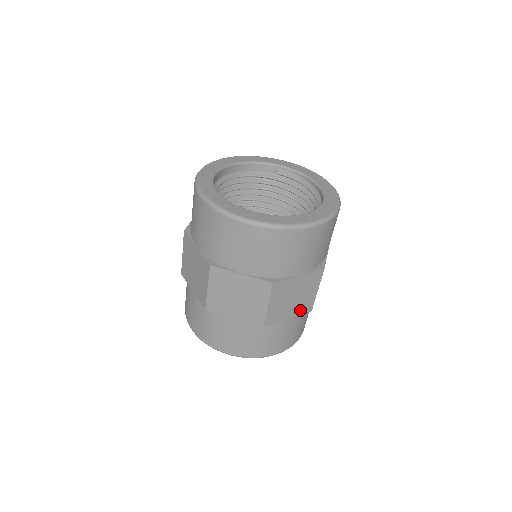
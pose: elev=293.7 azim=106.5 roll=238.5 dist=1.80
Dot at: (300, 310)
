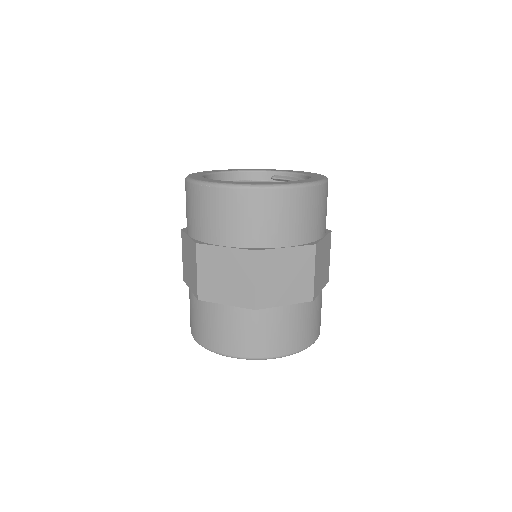
Dot at: (298, 296)
